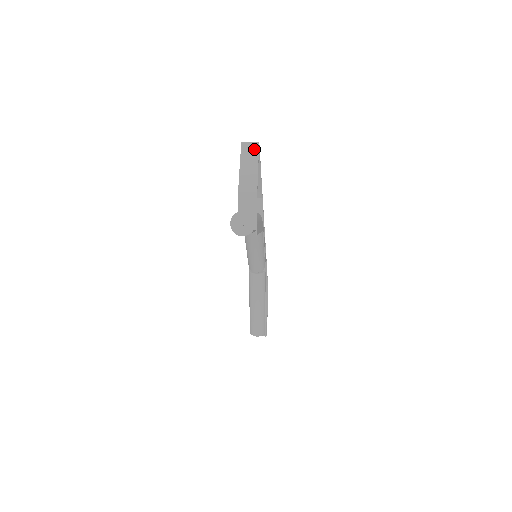
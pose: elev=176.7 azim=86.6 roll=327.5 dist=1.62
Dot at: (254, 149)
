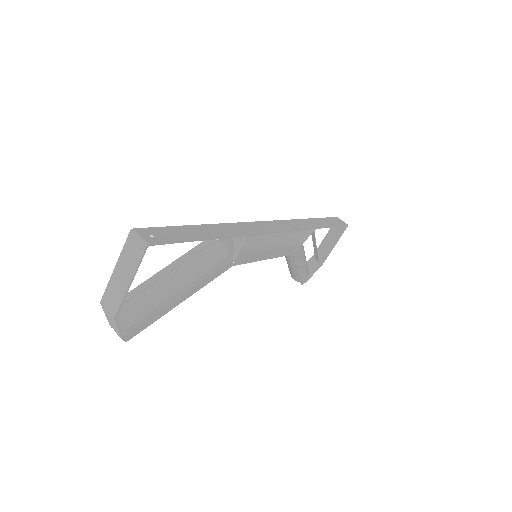
Dot at: (136, 254)
